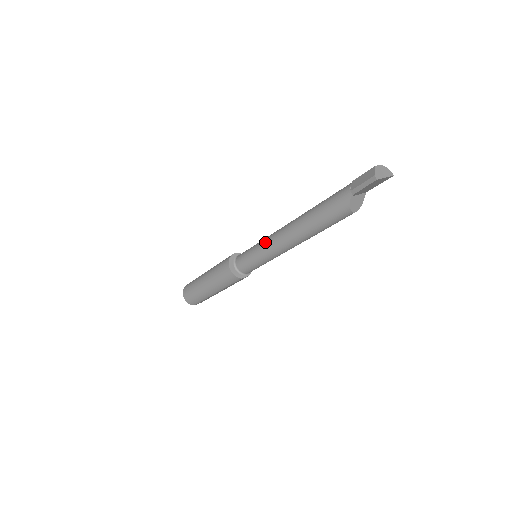
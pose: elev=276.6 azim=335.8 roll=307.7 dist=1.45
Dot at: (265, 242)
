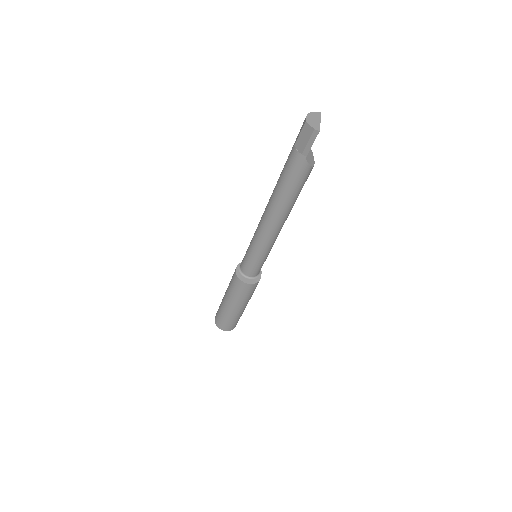
Dot at: (257, 242)
